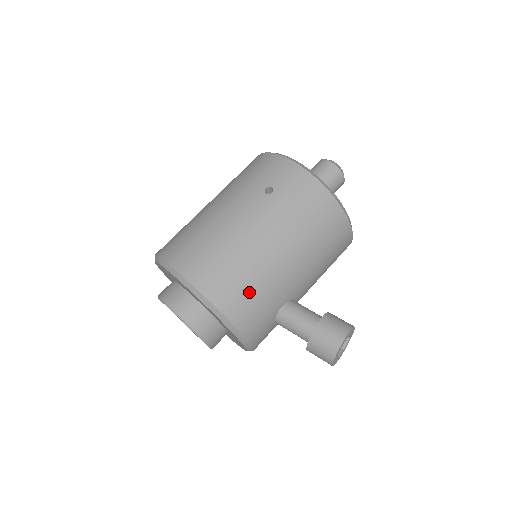
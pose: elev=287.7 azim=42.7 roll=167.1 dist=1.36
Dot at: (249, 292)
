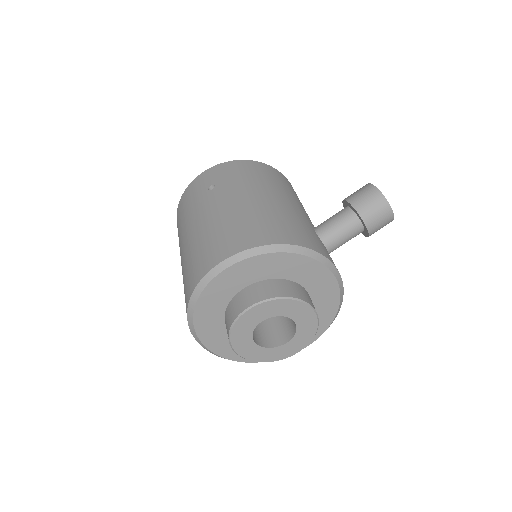
Dot at: (284, 224)
